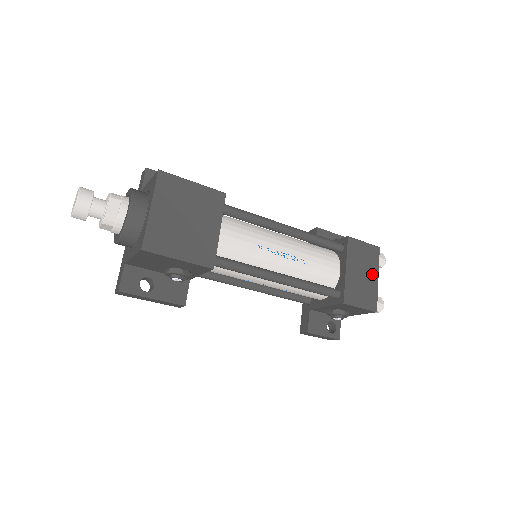
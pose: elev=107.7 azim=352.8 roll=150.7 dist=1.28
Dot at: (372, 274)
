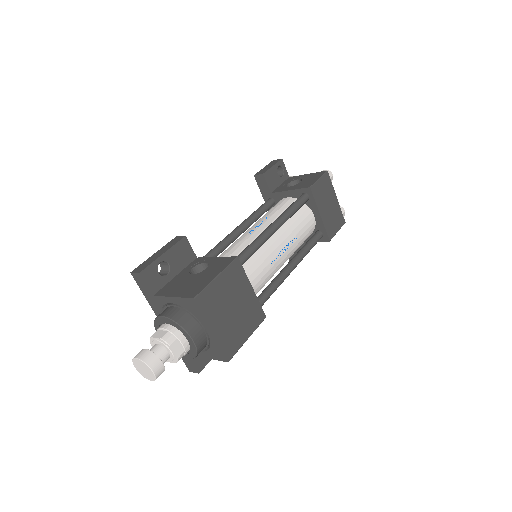
Dot at: (333, 199)
